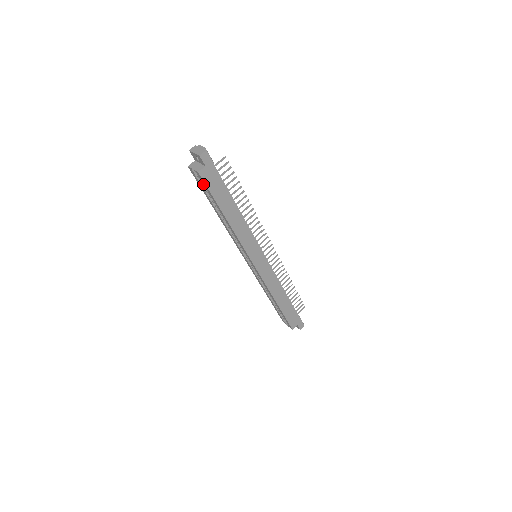
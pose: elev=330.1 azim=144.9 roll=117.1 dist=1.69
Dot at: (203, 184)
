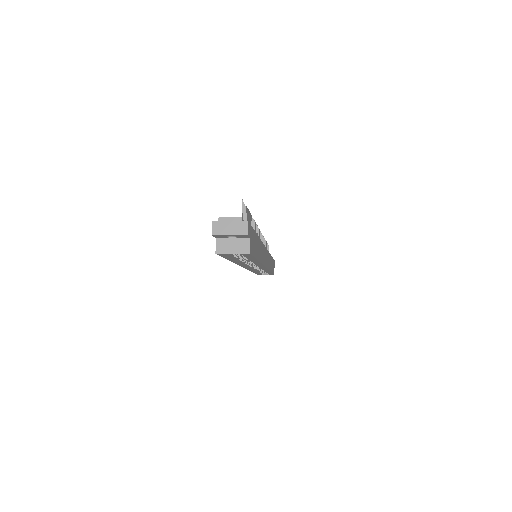
Dot at: occluded
